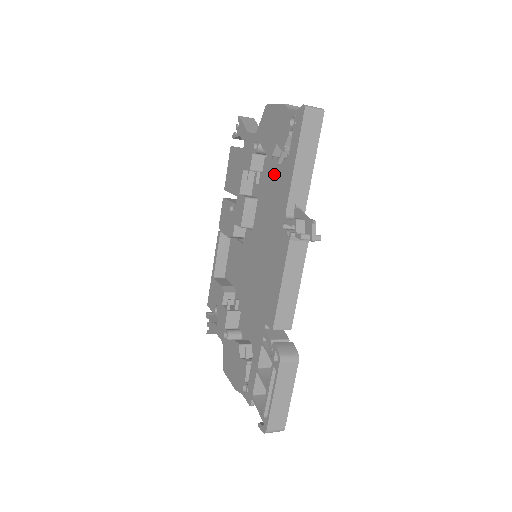
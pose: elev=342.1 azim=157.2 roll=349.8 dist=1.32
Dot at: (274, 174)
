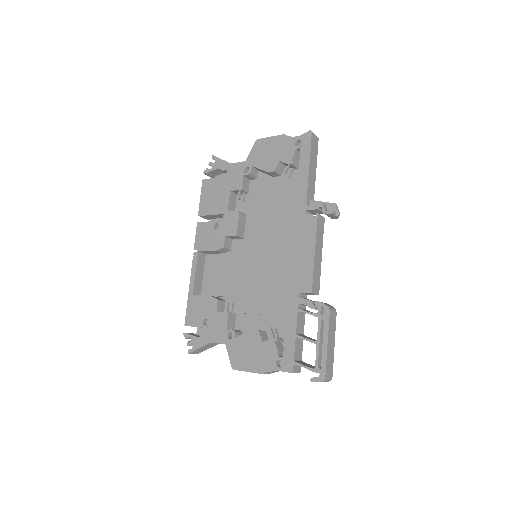
Dot at: (268, 189)
